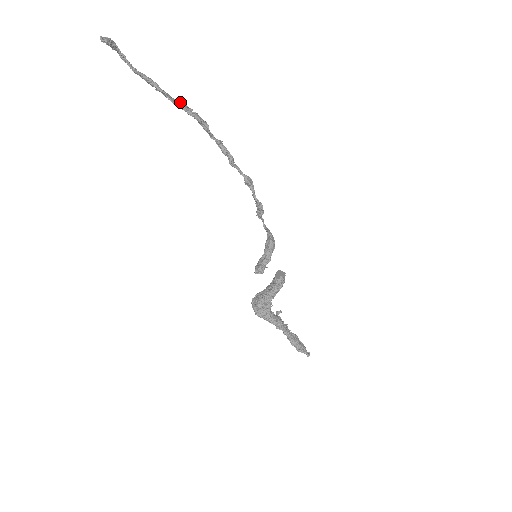
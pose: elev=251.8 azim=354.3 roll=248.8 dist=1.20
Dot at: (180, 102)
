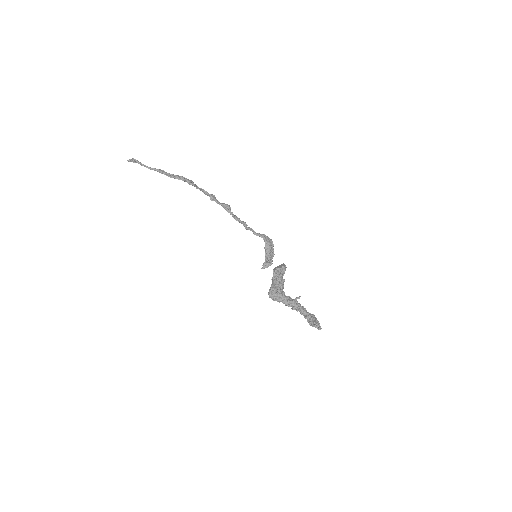
Dot at: (175, 175)
